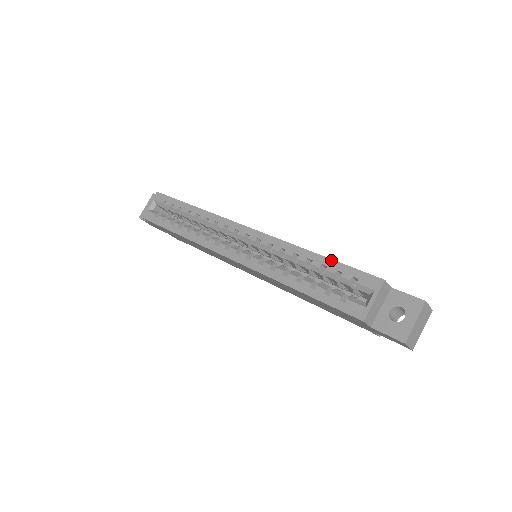
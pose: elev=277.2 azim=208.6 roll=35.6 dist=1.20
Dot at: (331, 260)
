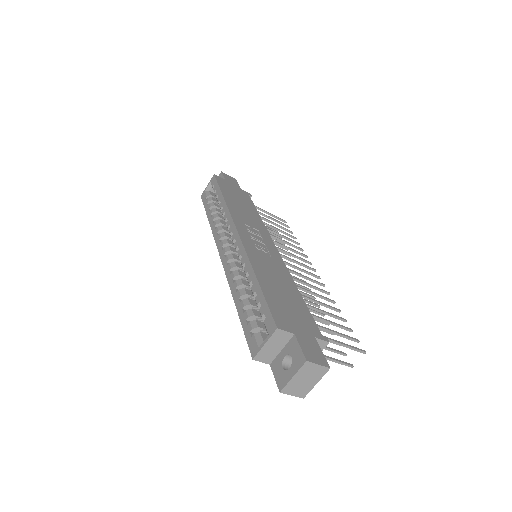
Dot at: (261, 290)
